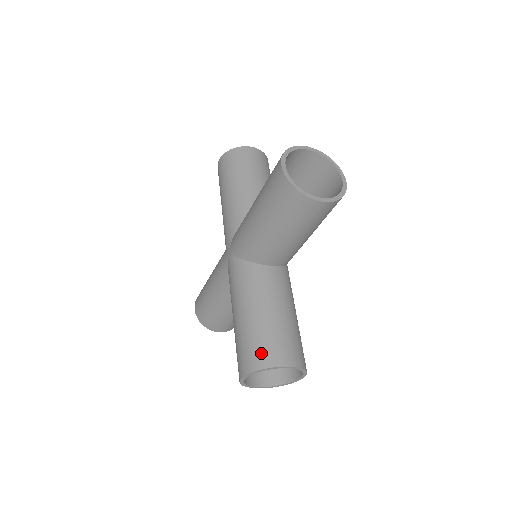
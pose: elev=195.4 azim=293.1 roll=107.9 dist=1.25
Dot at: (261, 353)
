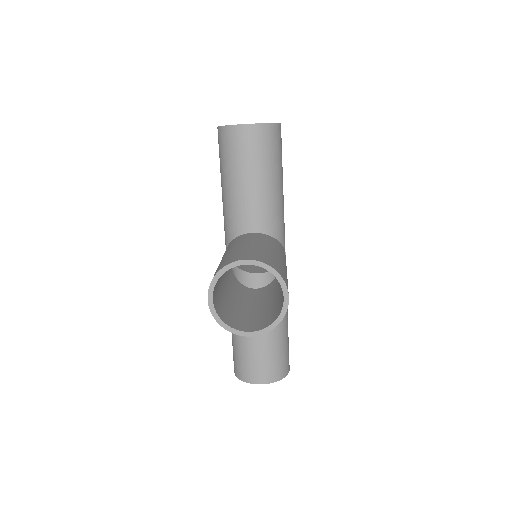
Dot at: (222, 265)
